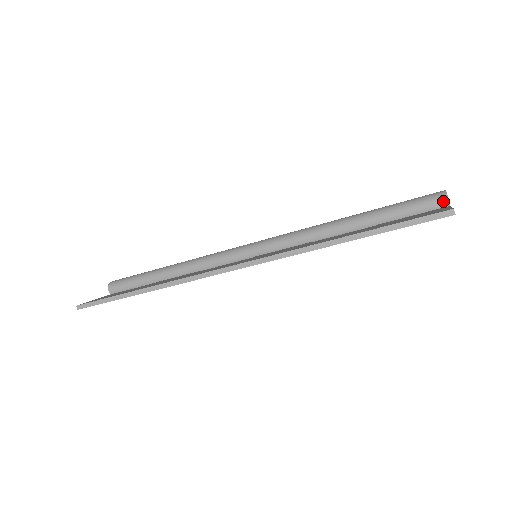
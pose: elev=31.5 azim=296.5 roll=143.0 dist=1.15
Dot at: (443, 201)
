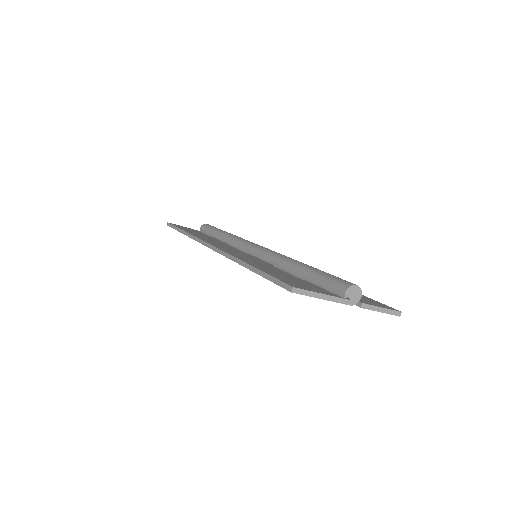
Dot at: (342, 291)
